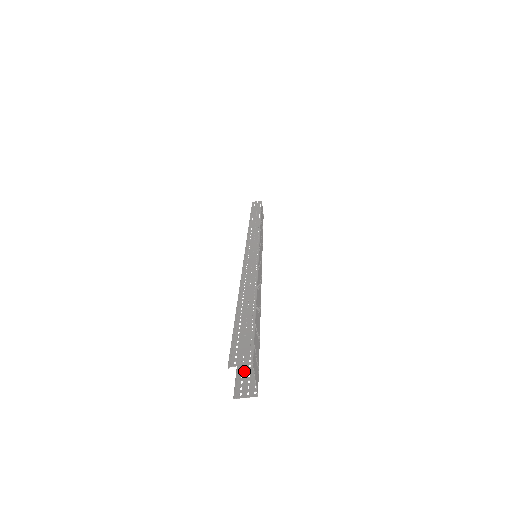
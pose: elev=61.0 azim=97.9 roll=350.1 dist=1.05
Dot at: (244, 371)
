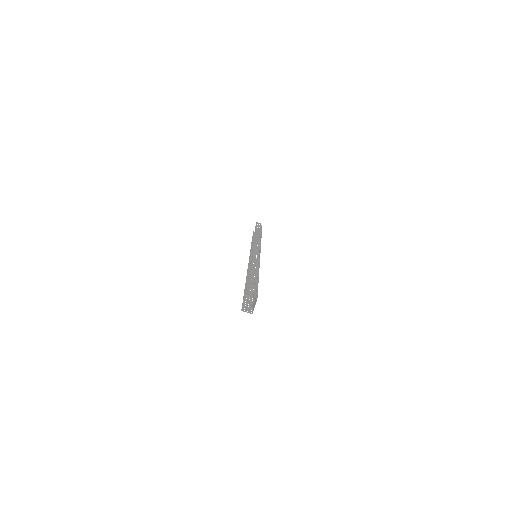
Dot at: (246, 303)
